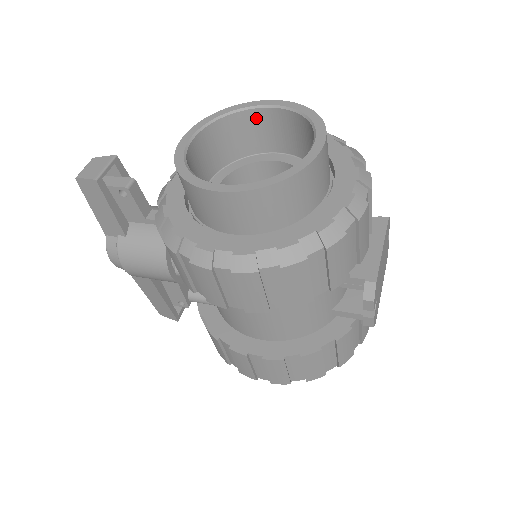
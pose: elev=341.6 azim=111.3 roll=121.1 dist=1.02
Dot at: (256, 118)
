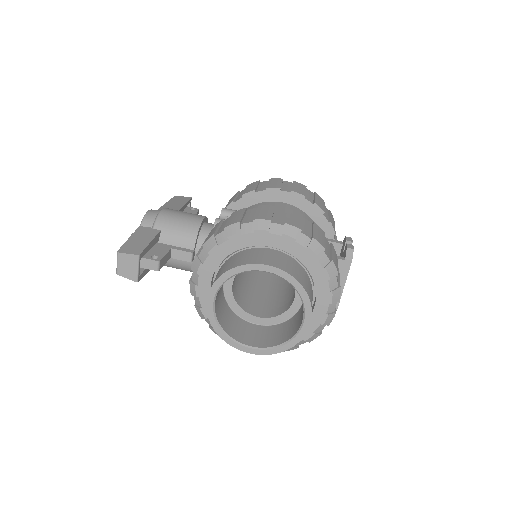
Dot at: occluded
